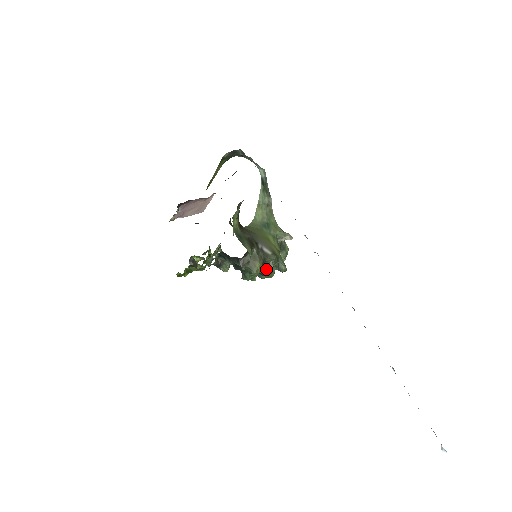
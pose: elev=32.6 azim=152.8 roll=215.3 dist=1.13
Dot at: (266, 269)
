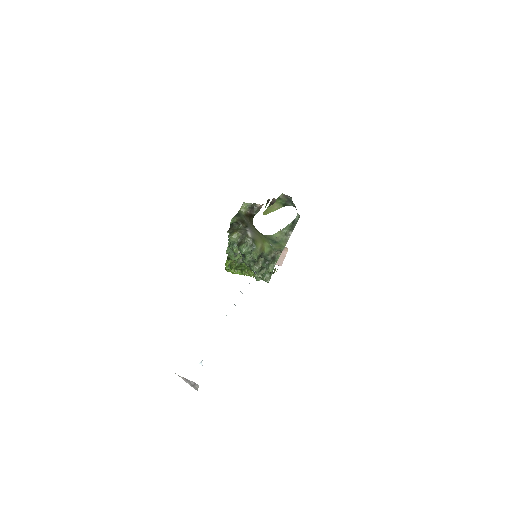
Dot at: (241, 243)
